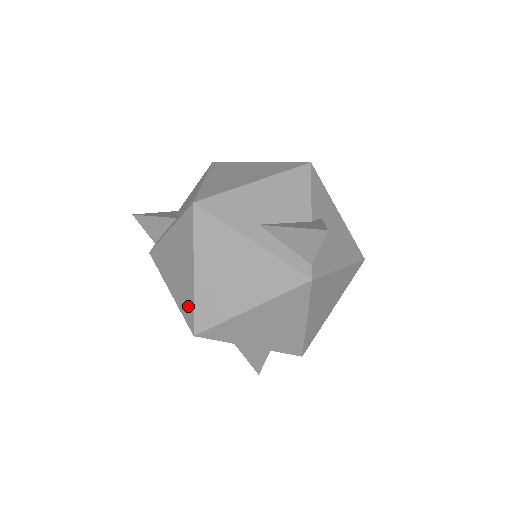
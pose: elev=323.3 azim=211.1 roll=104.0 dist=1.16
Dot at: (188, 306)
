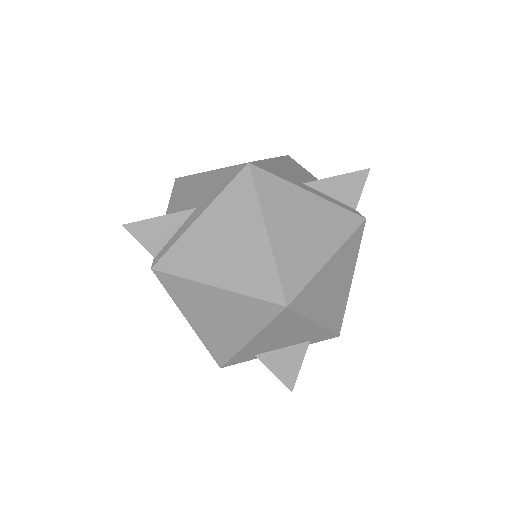
Dot at: (266, 278)
